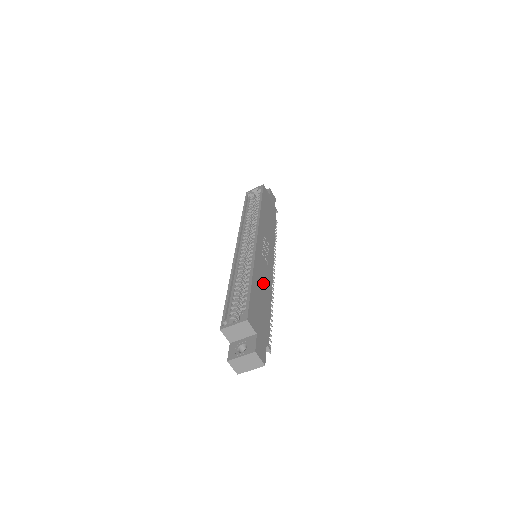
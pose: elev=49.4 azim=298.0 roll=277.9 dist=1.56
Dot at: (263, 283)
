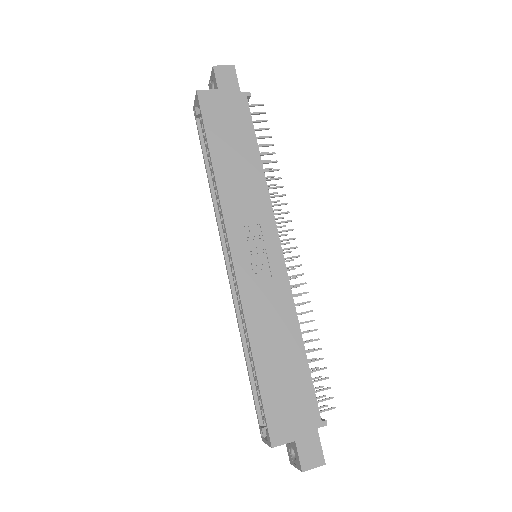
Dot at: (276, 331)
